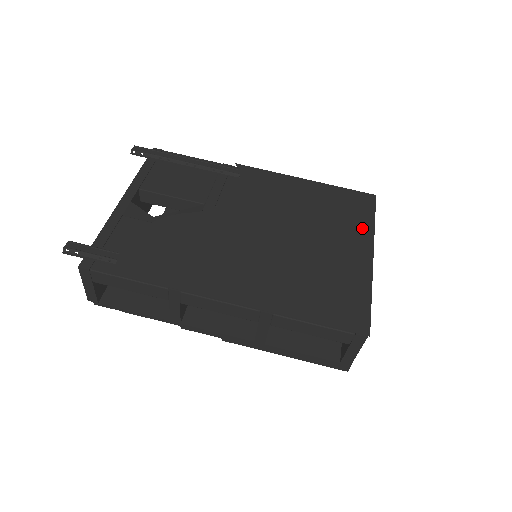
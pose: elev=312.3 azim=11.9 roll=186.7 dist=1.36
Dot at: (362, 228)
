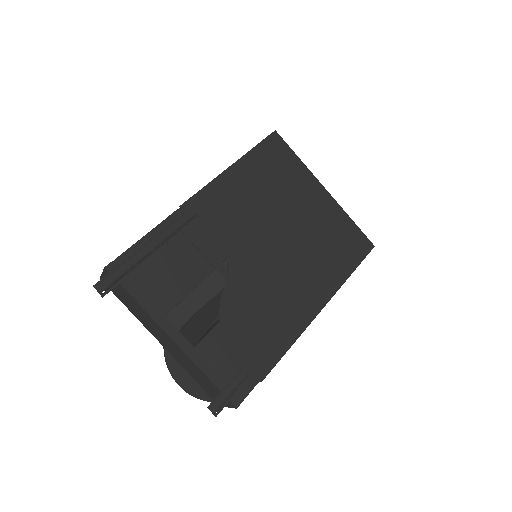
Dot at: (301, 173)
